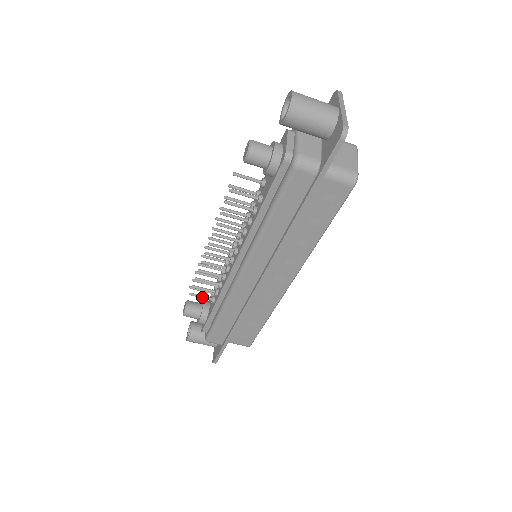
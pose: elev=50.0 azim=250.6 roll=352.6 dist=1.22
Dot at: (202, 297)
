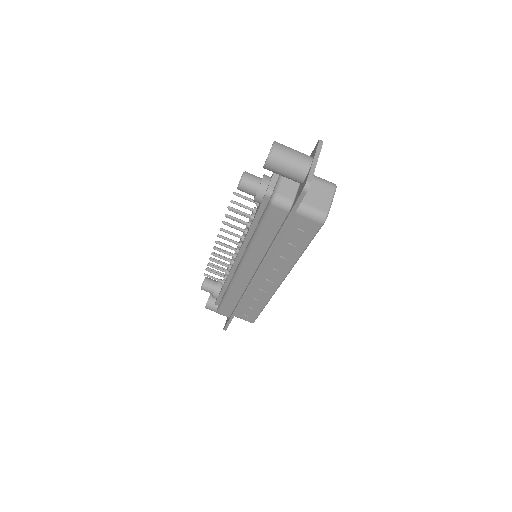
Dot at: (214, 279)
